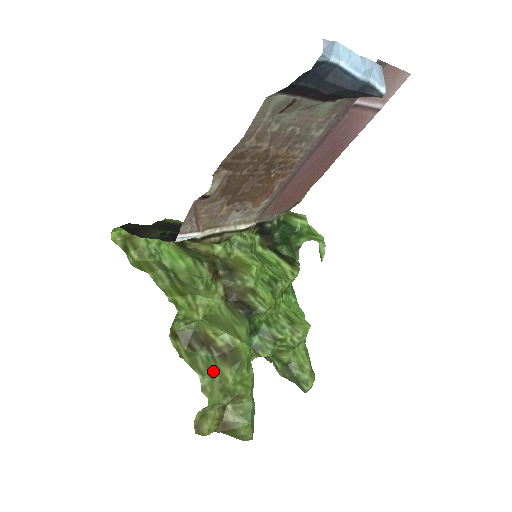
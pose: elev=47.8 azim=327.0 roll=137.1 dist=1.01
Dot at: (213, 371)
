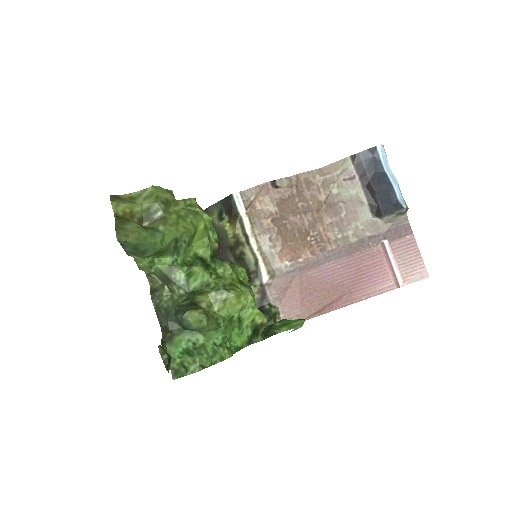
Dot at: occluded
